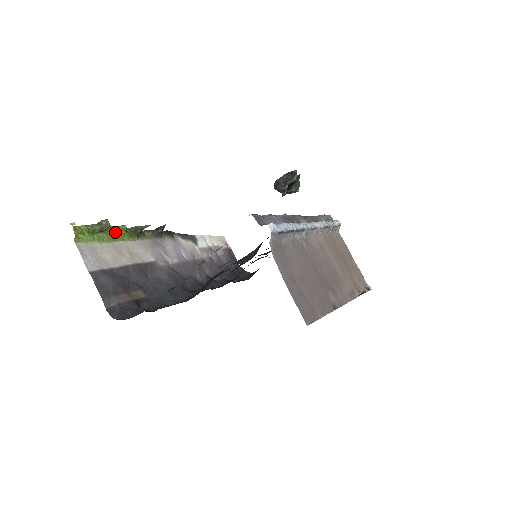
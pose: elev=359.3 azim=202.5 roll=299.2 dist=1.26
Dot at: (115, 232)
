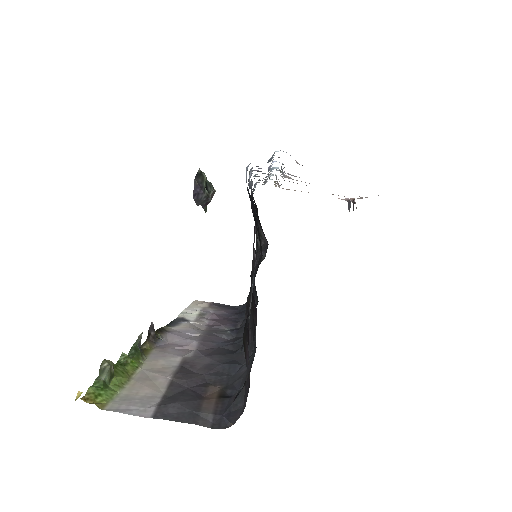
Dot at: (122, 367)
